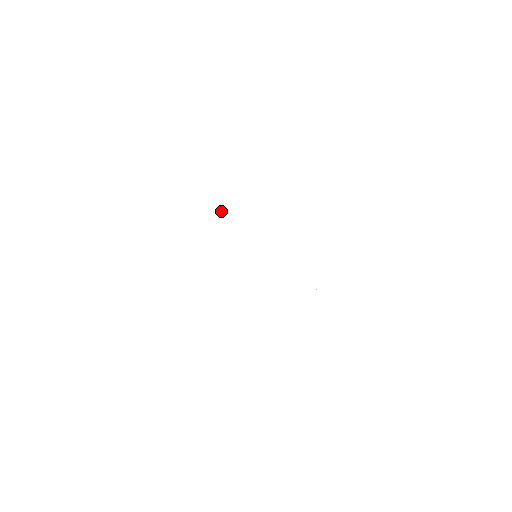
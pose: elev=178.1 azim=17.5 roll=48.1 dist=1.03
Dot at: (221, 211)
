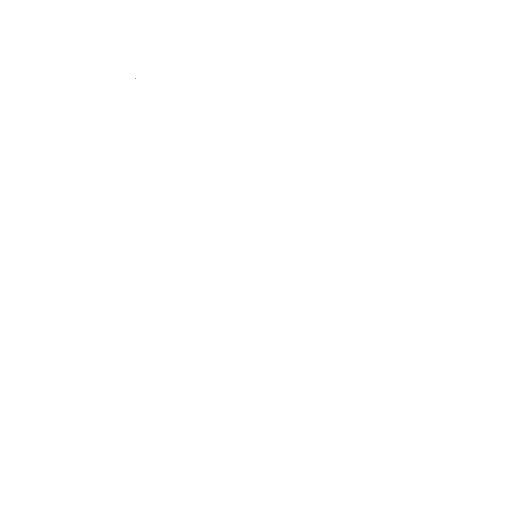
Dot at: (262, 186)
